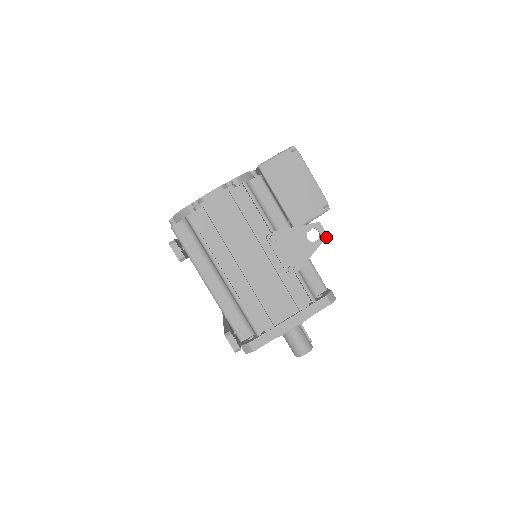
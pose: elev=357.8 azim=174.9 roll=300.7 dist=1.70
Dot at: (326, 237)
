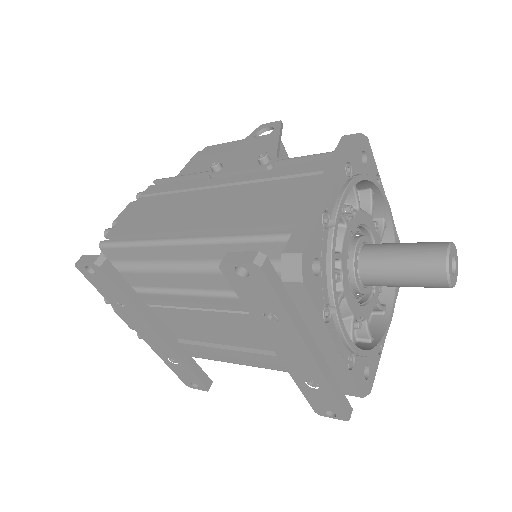
Dot at: (280, 122)
